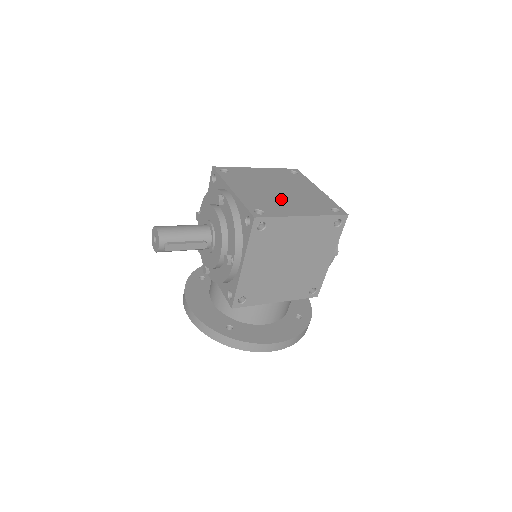
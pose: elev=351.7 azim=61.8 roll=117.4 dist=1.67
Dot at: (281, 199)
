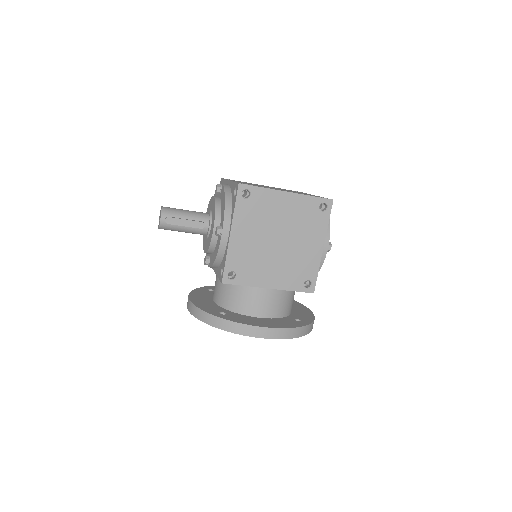
Dot at: occluded
